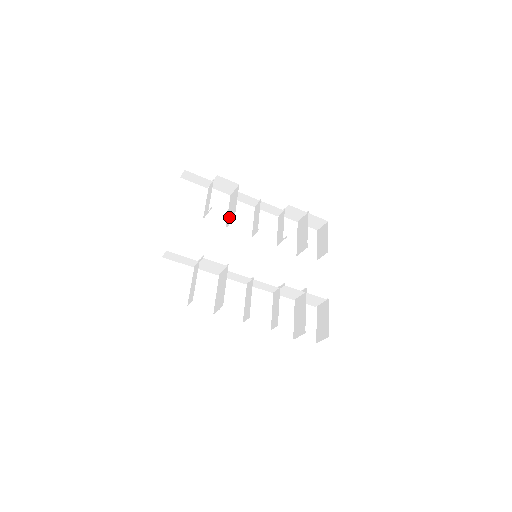
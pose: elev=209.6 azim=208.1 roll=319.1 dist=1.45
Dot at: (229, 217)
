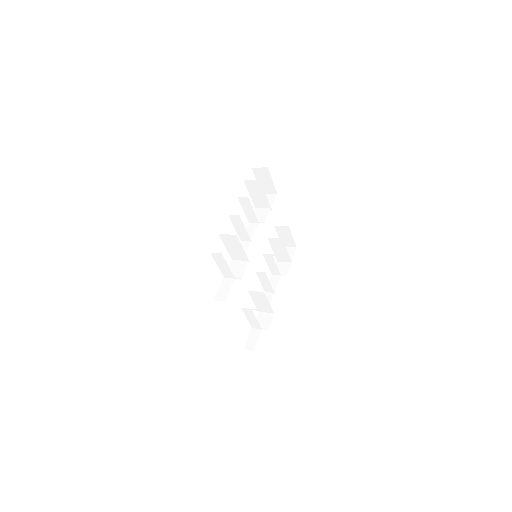
Dot at: (235, 256)
